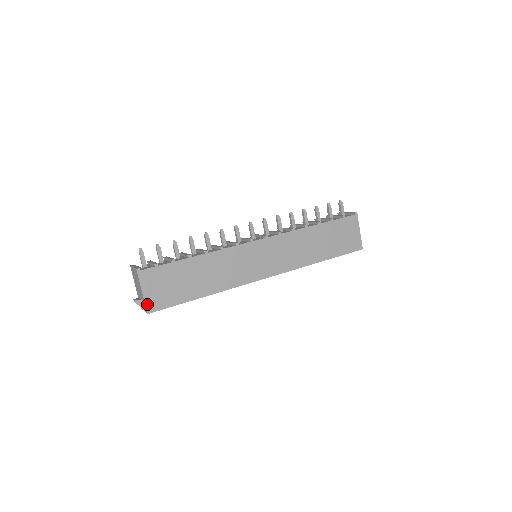
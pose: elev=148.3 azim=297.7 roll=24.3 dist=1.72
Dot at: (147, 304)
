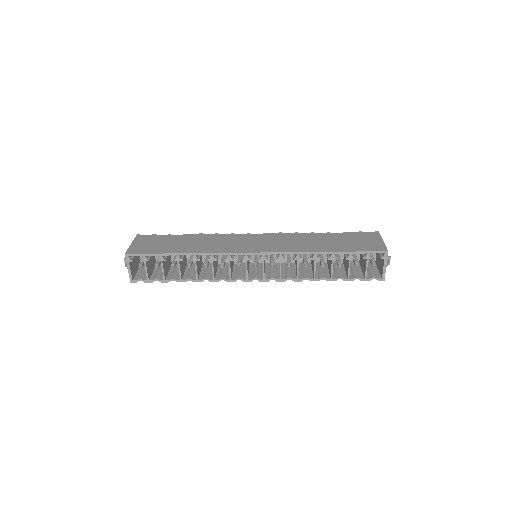
Dot at: (129, 250)
